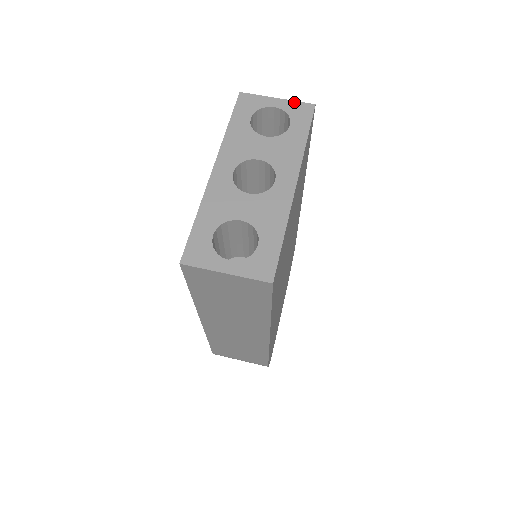
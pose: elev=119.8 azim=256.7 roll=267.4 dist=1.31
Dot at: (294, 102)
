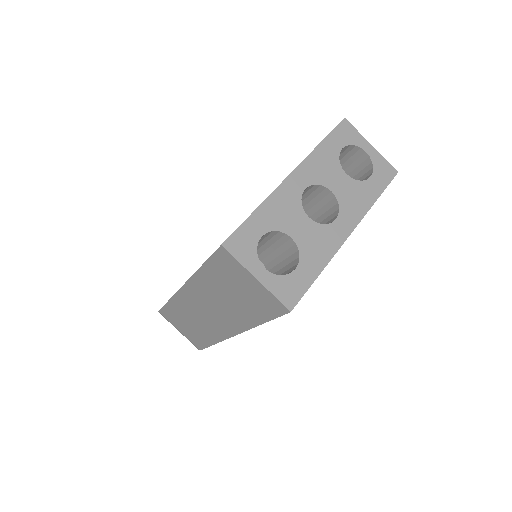
Dot at: (383, 158)
